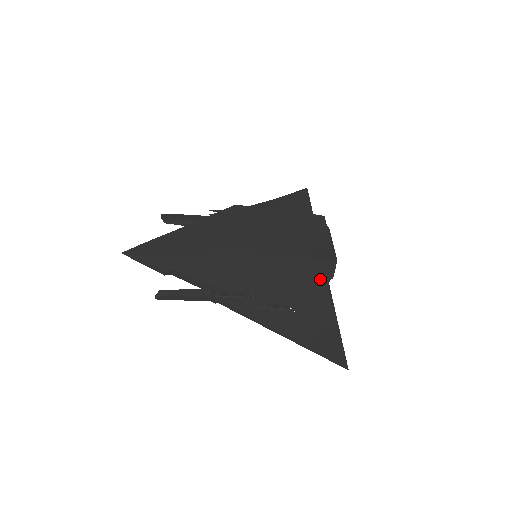
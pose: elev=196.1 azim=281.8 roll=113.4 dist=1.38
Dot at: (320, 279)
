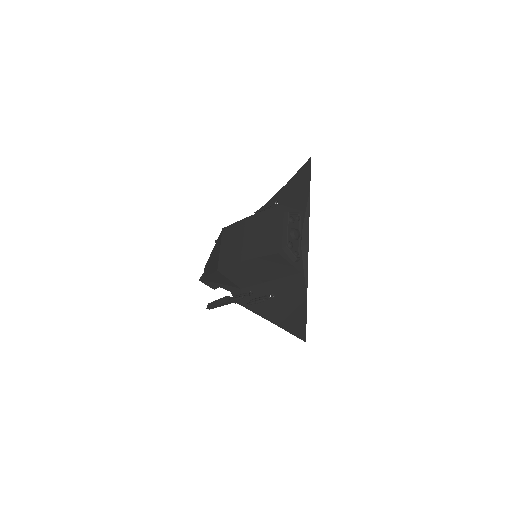
Dot at: (284, 266)
